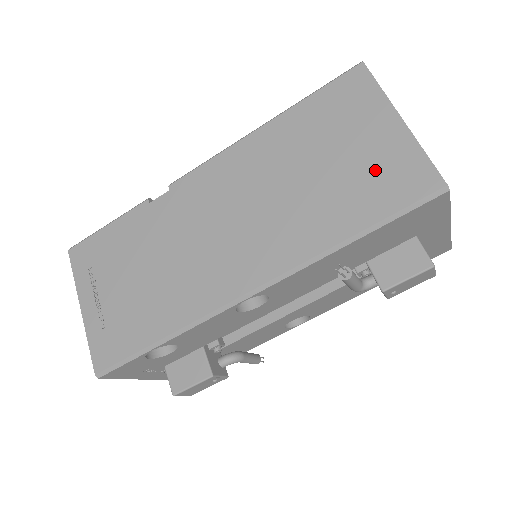
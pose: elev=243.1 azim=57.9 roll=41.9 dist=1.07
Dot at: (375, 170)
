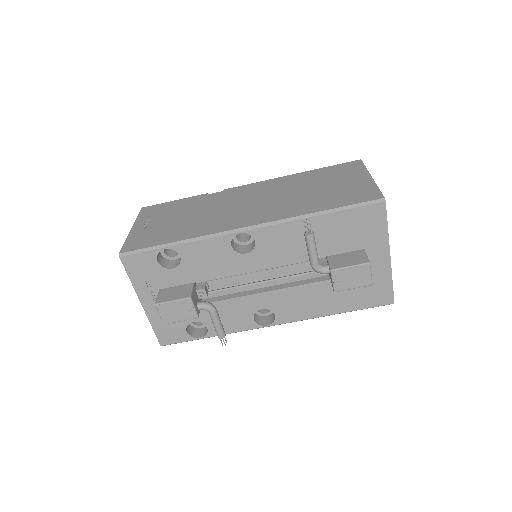
Dot at: (347, 191)
